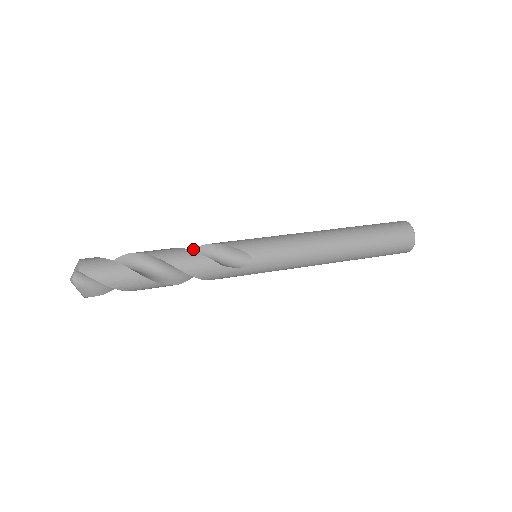
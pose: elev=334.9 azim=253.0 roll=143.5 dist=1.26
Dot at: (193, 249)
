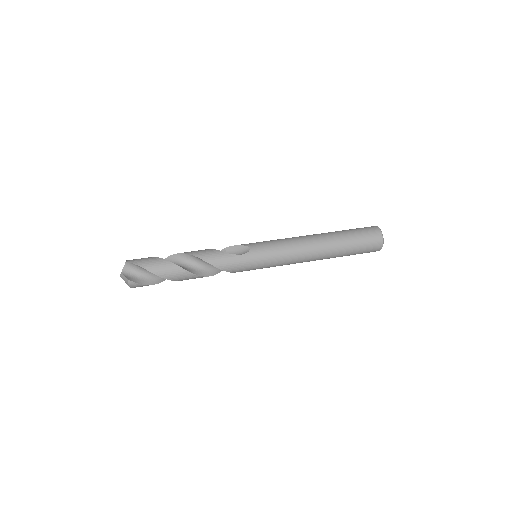
Dot at: occluded
